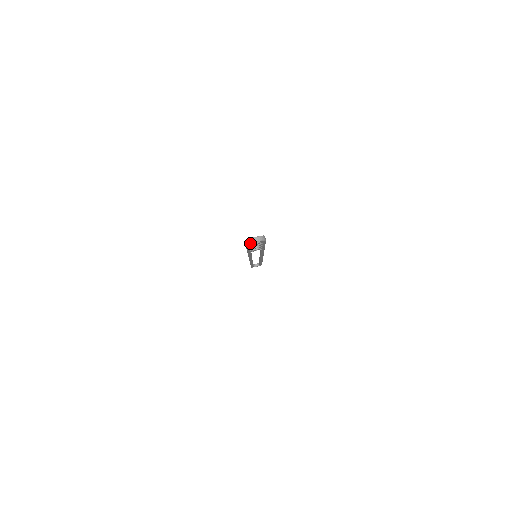
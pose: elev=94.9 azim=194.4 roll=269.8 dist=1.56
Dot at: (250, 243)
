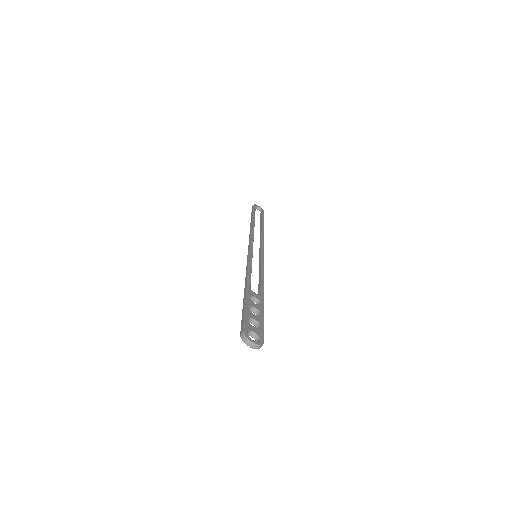
Dot at: (245, 342)
